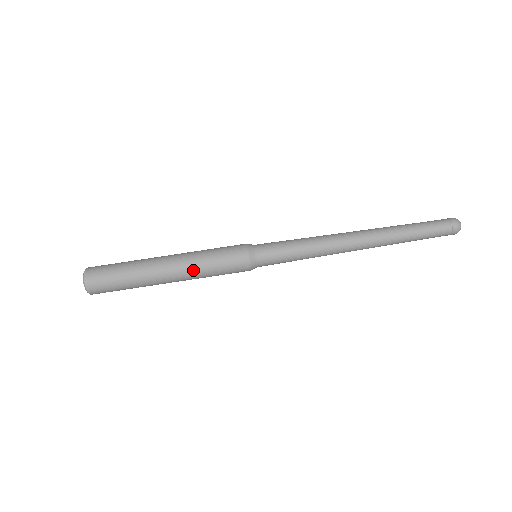
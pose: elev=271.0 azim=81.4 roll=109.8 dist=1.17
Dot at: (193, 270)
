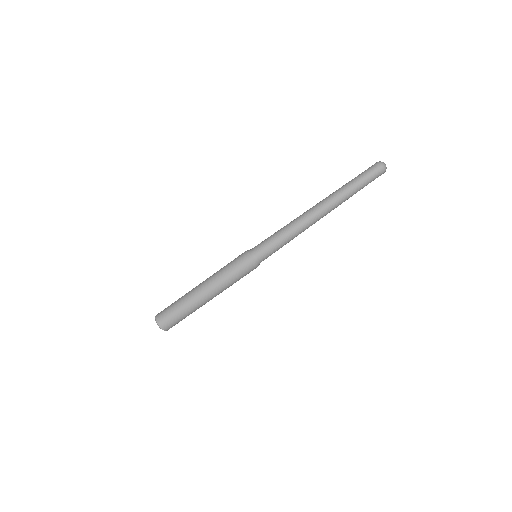
Dot at: (216, 280)
